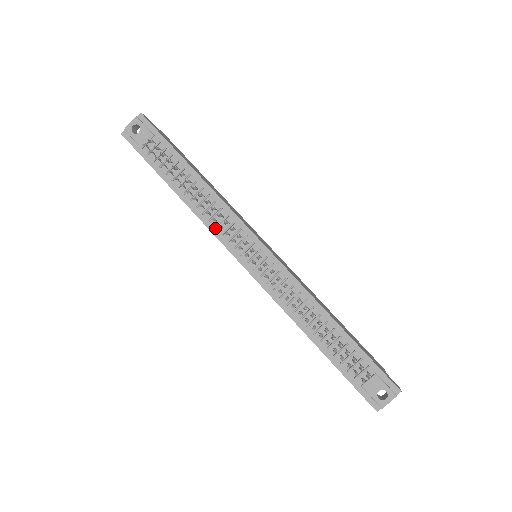
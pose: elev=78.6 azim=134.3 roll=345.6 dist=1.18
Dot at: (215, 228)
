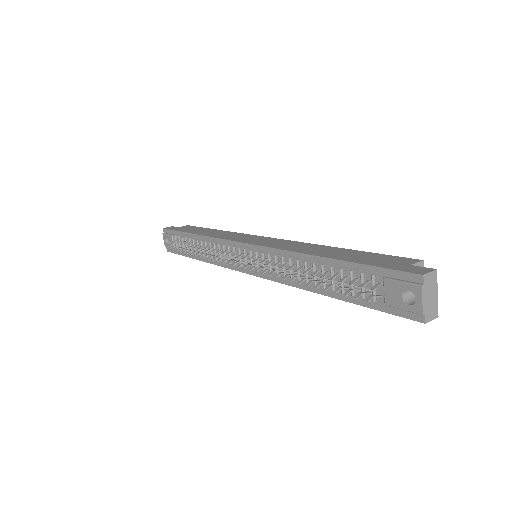
Dot at: occluded
